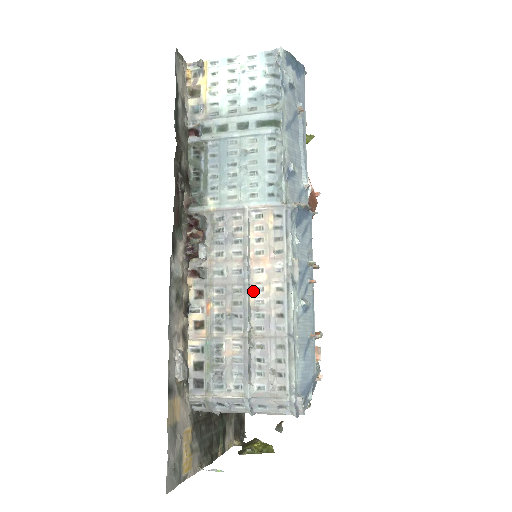
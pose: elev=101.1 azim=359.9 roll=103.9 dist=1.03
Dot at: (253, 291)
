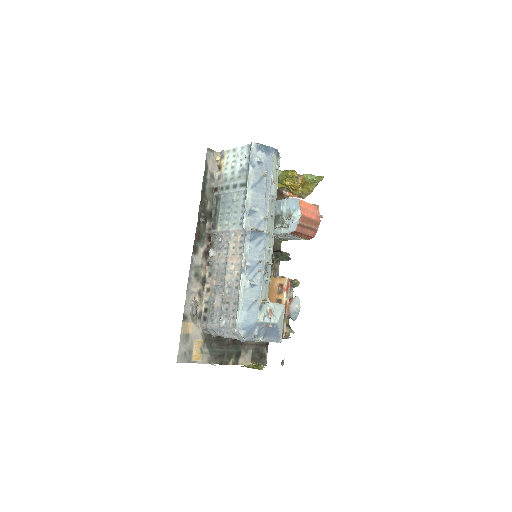
Dot at: (228, 274)
